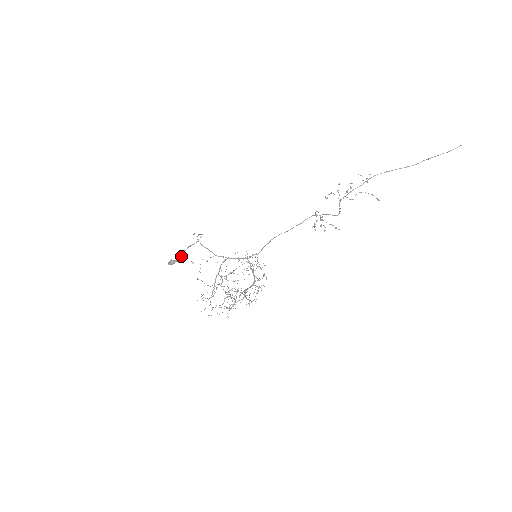
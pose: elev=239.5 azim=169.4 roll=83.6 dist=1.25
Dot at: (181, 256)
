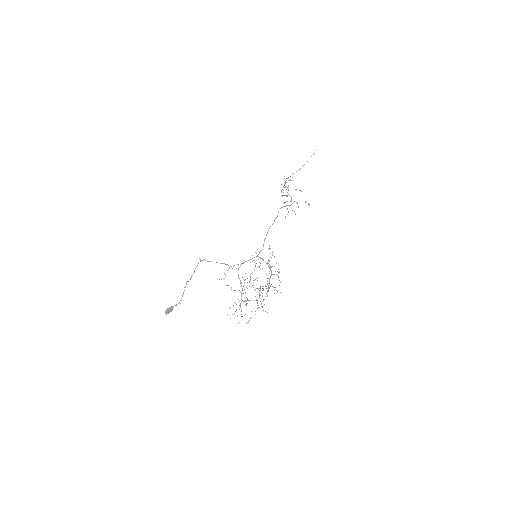
Dot at: occluded
